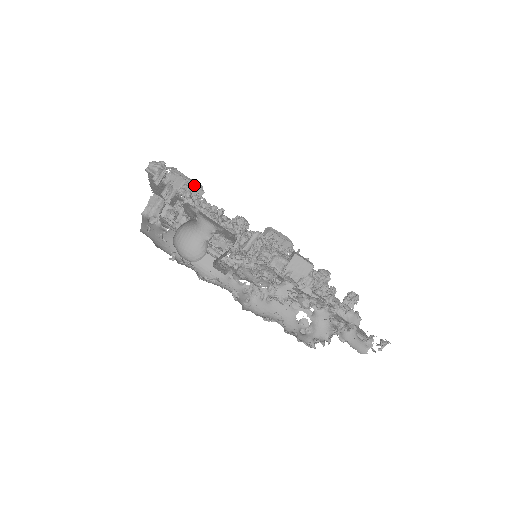
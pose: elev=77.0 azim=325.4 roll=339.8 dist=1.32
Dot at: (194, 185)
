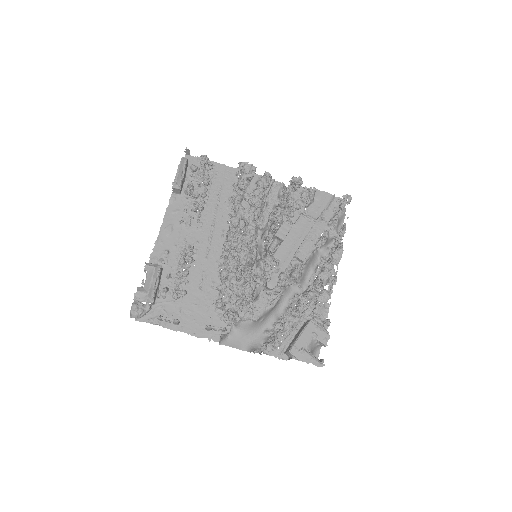
Dot at: (158, 277)
